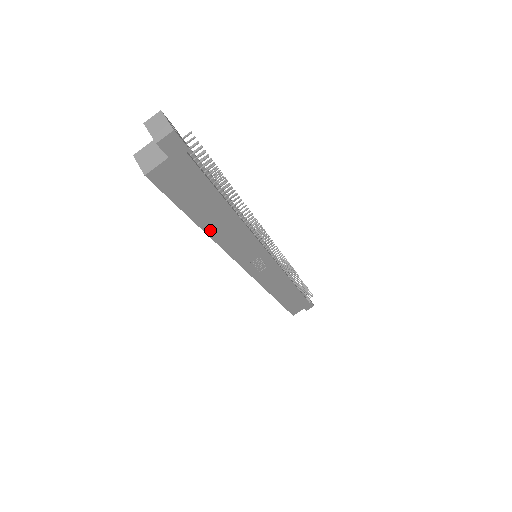
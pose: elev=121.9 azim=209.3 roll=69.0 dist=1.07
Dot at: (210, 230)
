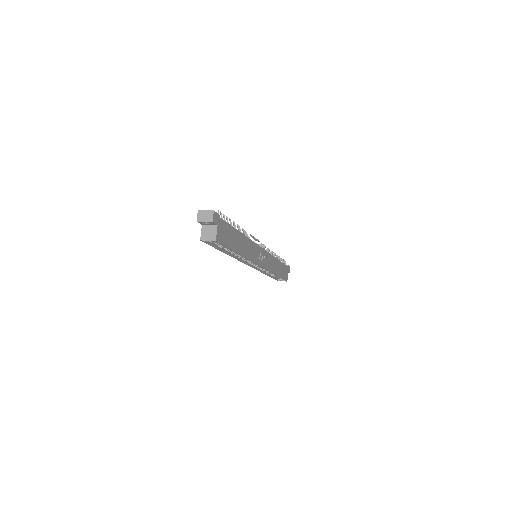
Dot at: (241, 252)
